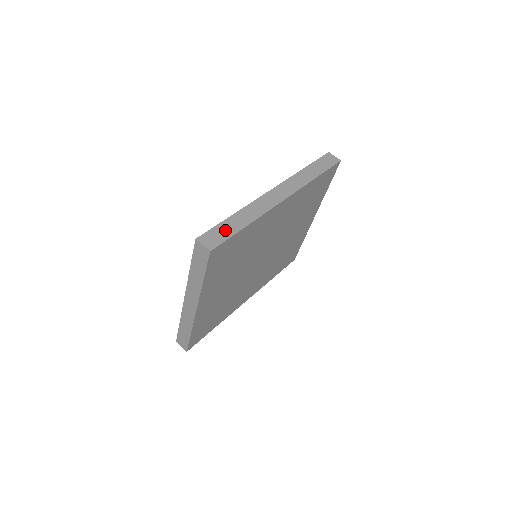
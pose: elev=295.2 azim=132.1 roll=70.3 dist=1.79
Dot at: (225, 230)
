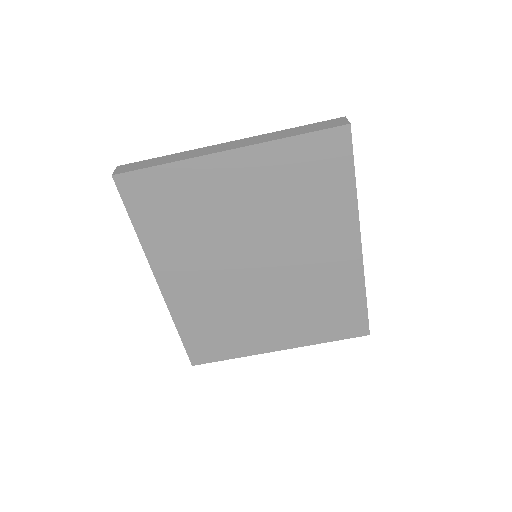
Dot at: occluded
